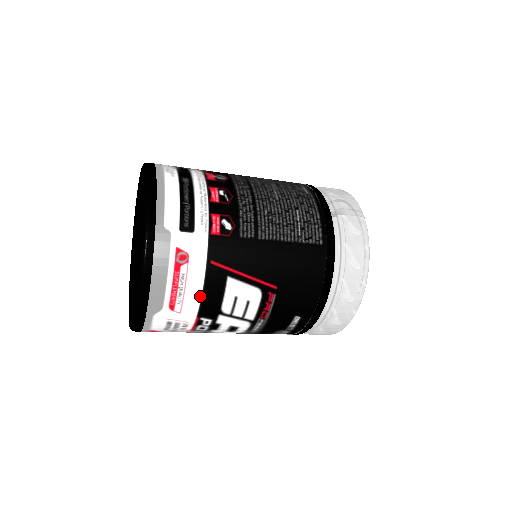
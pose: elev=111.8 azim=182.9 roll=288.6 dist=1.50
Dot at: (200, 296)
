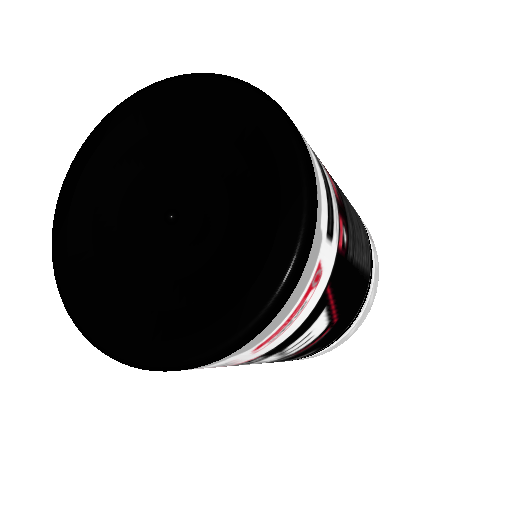
Dot at: (293, 332)
